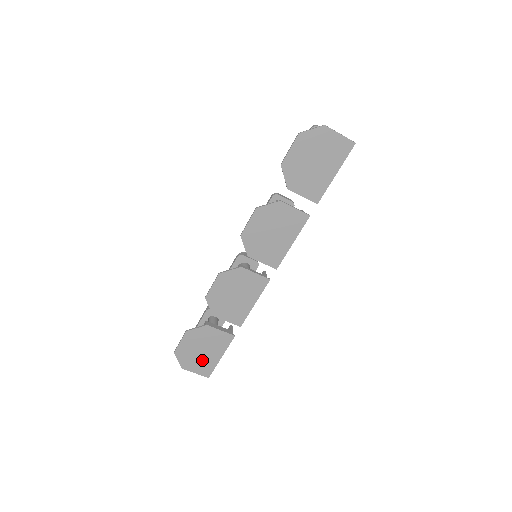
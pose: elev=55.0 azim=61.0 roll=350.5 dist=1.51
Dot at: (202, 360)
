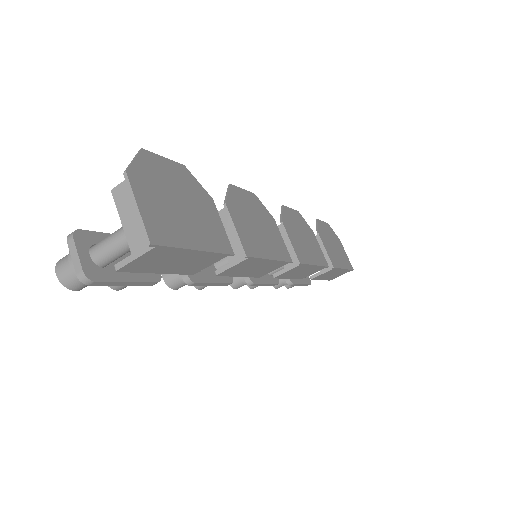
Dot at: (169, 212)
